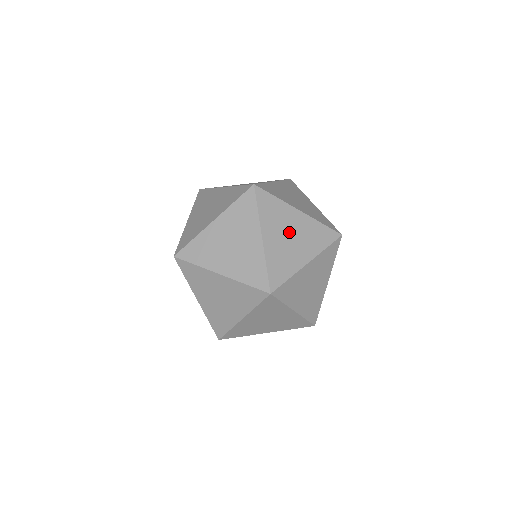
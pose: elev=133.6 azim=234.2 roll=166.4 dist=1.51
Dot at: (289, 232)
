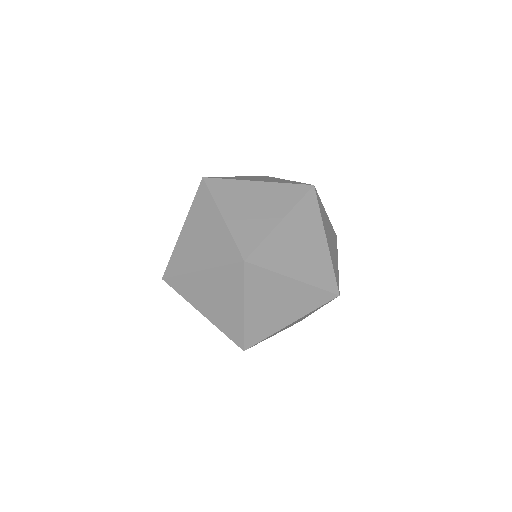
Dot at: (276, 301)
